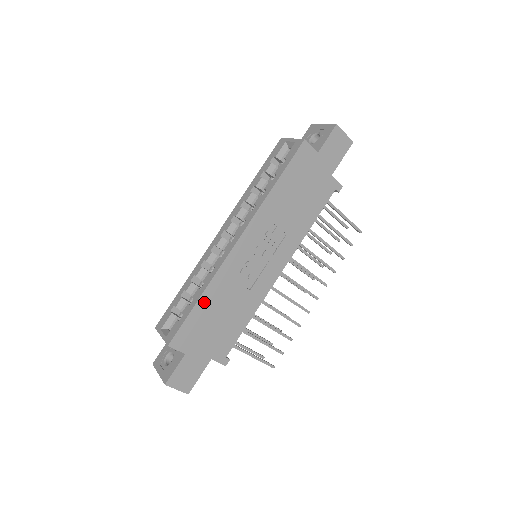
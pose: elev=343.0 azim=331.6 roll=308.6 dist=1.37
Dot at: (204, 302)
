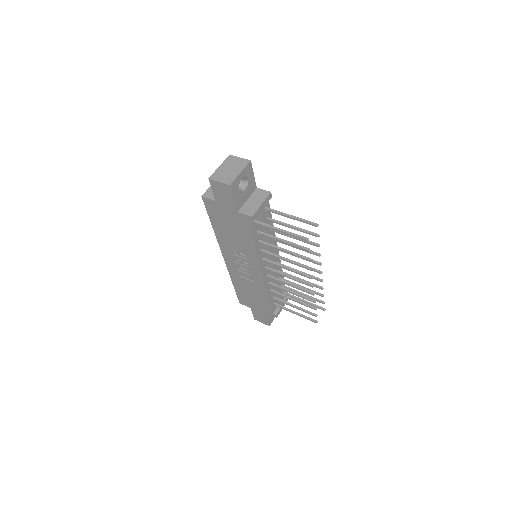
Dot at: (237, 286)
